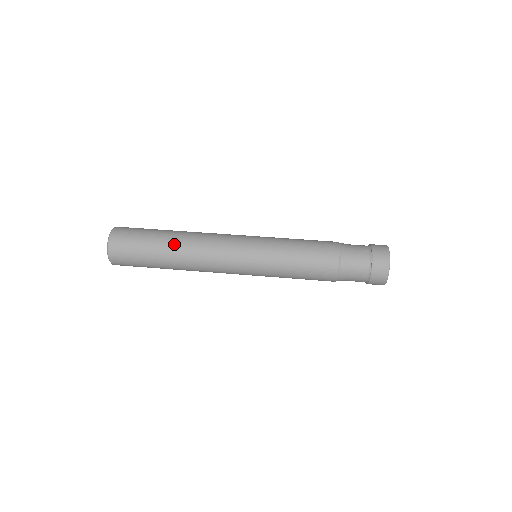
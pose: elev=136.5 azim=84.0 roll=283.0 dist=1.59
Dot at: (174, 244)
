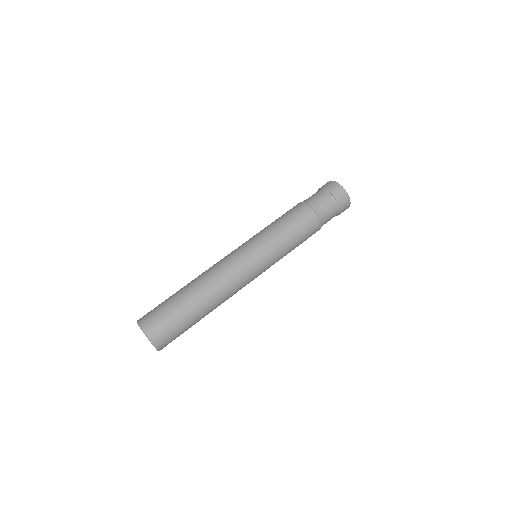
Dot at: (205, 303)
